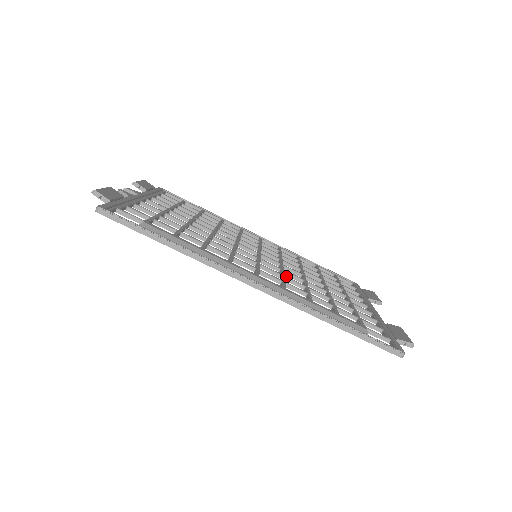
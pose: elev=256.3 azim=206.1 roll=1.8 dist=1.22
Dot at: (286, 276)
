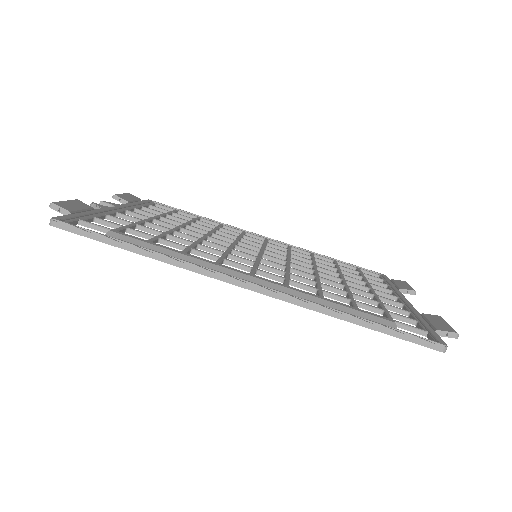
Dot at: (291, 273)
